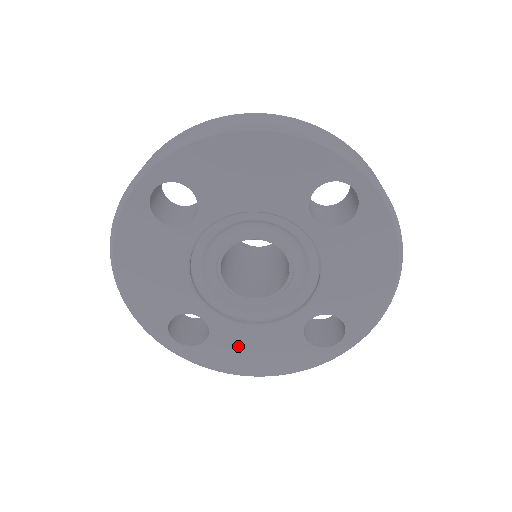
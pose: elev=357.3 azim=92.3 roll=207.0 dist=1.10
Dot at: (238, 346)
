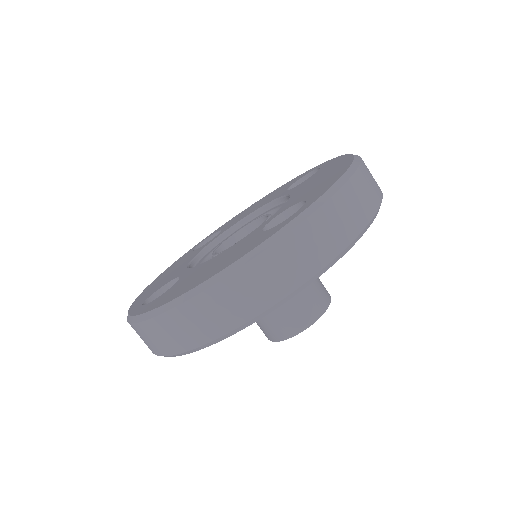
Dot at: (194, 276)
